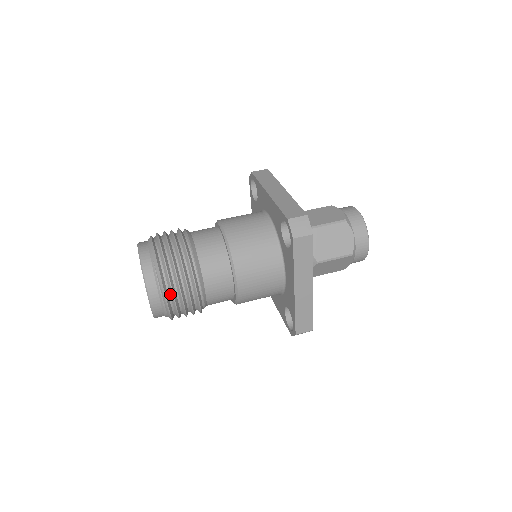
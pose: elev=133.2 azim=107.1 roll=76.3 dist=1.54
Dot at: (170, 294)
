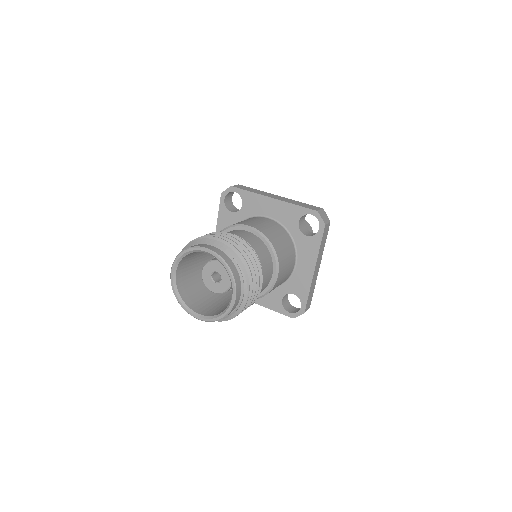
Dot at: occluded
